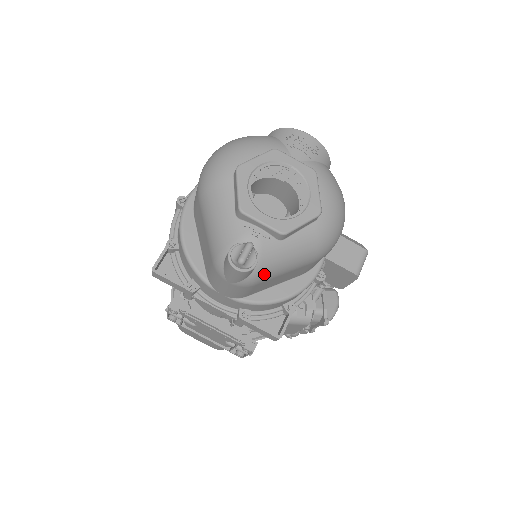
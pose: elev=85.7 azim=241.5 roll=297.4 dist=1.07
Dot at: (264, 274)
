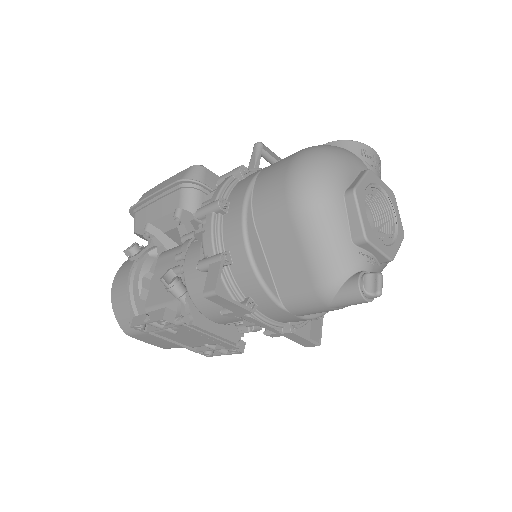
Dot at: occluded
